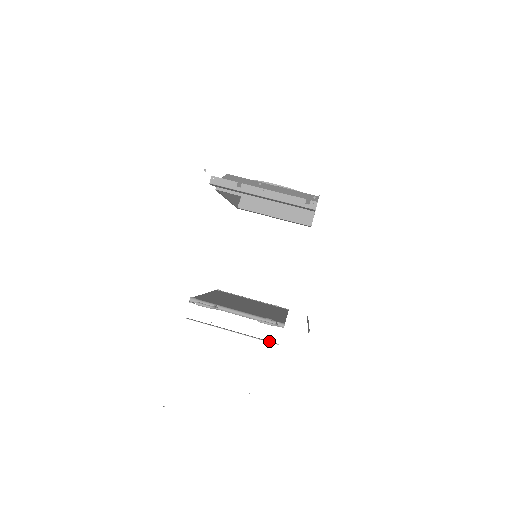
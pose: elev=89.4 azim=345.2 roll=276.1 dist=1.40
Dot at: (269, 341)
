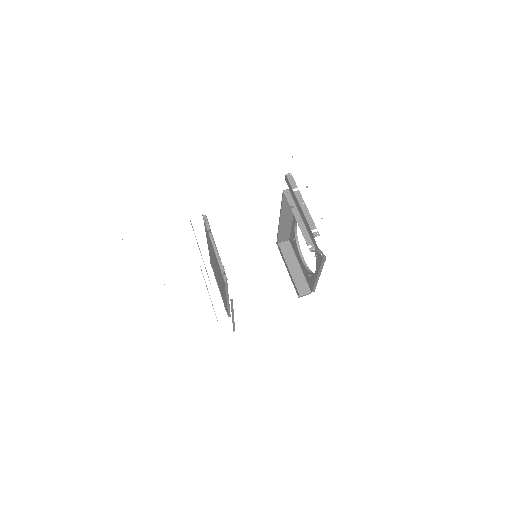
Dot at: occluded
